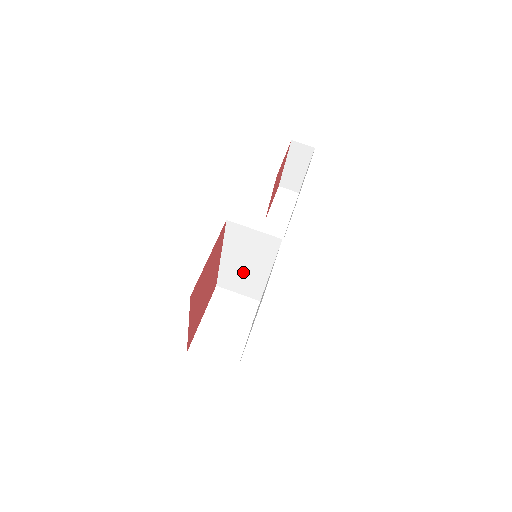
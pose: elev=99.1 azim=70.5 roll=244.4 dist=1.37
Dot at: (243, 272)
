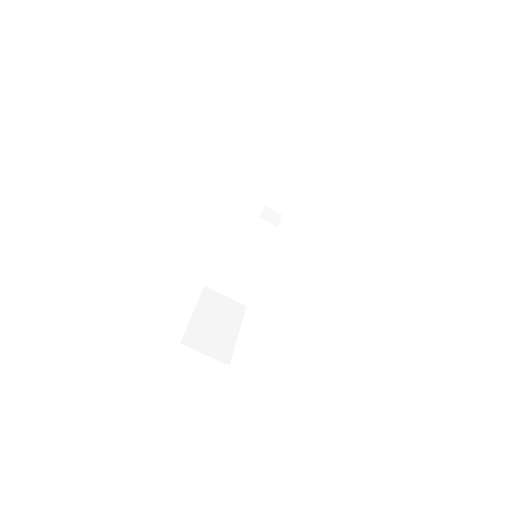
Dot at: (240, 271)
